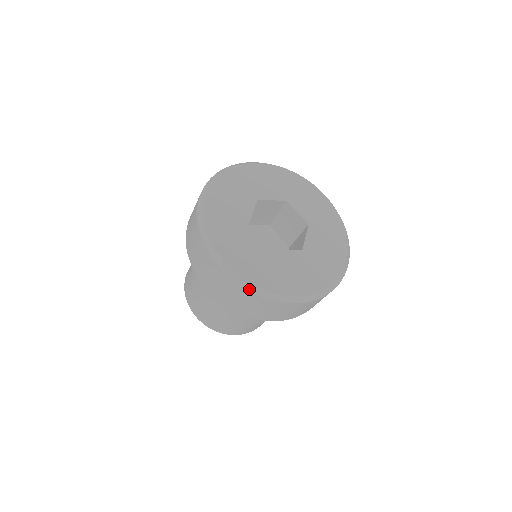
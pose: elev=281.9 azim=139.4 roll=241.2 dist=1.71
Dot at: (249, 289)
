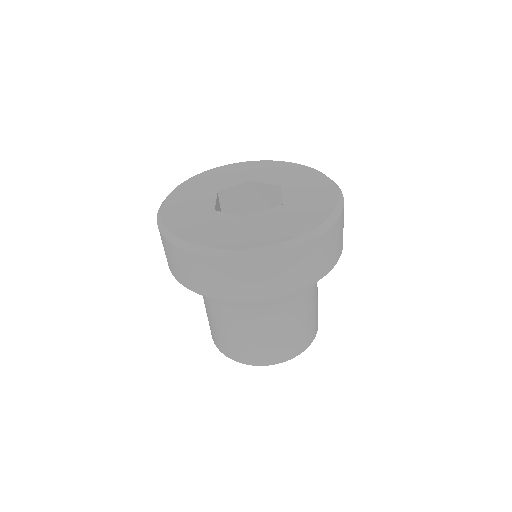
Dot at: (160, 228)
